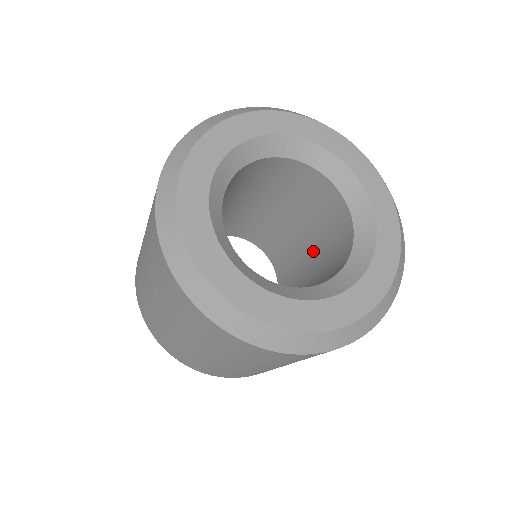
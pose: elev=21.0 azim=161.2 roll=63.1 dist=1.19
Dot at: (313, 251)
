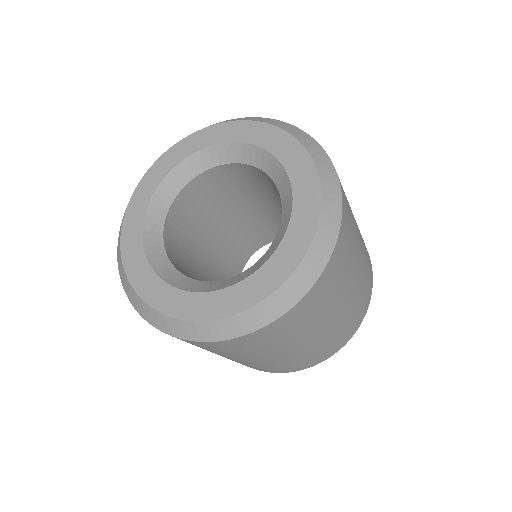
Dot at: occluded
